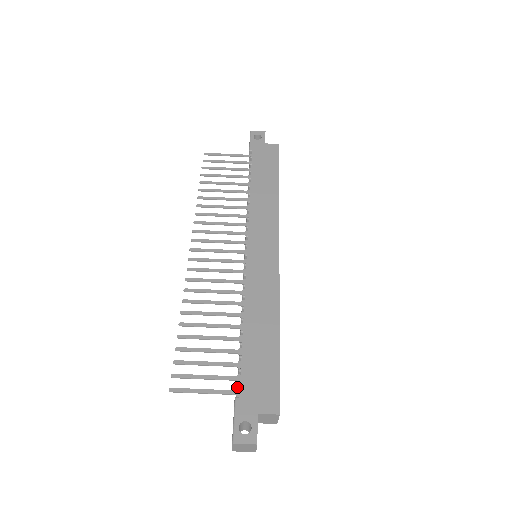
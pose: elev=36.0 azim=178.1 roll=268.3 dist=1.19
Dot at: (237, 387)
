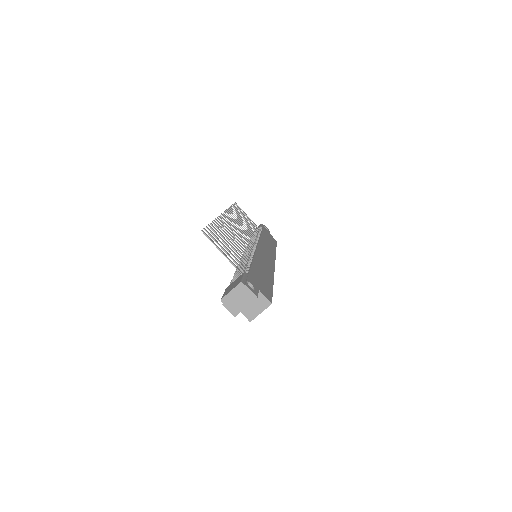
Dot at: occluded
